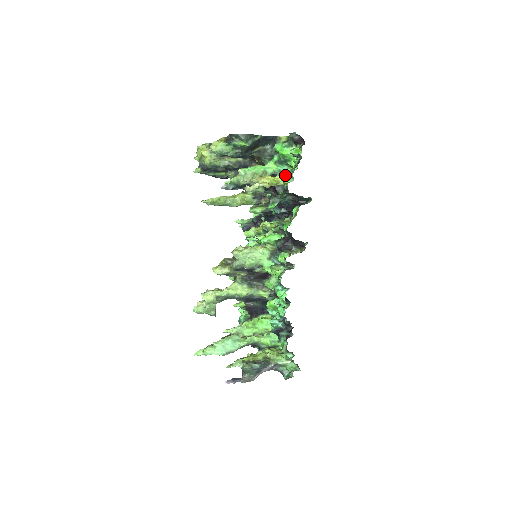
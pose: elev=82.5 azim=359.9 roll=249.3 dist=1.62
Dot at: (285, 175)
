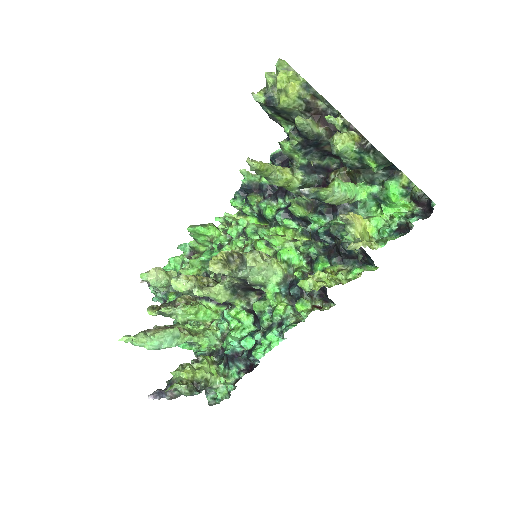
Dot at: (375, 226)
